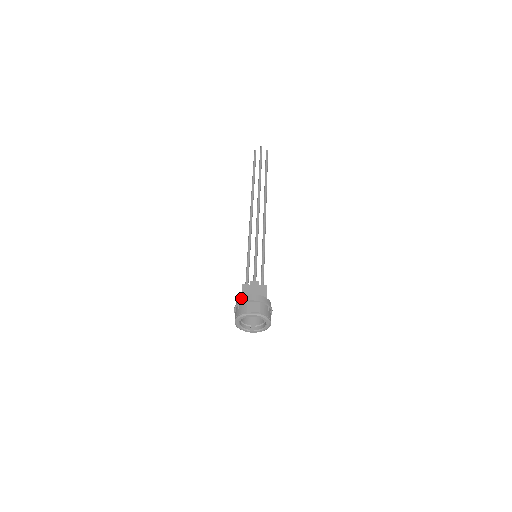
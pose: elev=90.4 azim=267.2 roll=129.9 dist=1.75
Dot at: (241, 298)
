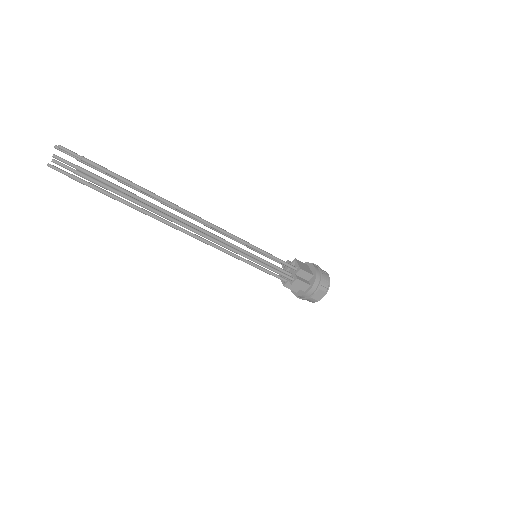
Dot at: (300, 297)
